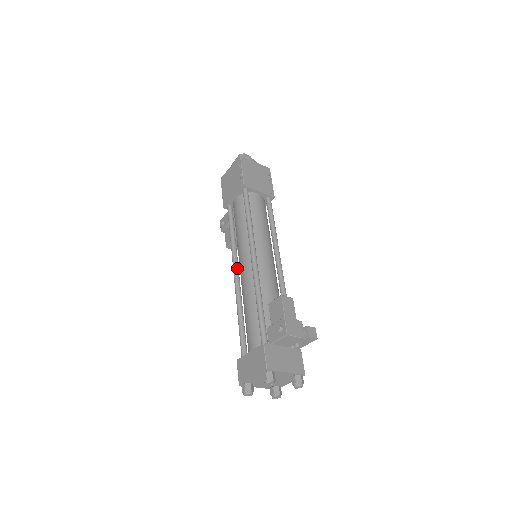
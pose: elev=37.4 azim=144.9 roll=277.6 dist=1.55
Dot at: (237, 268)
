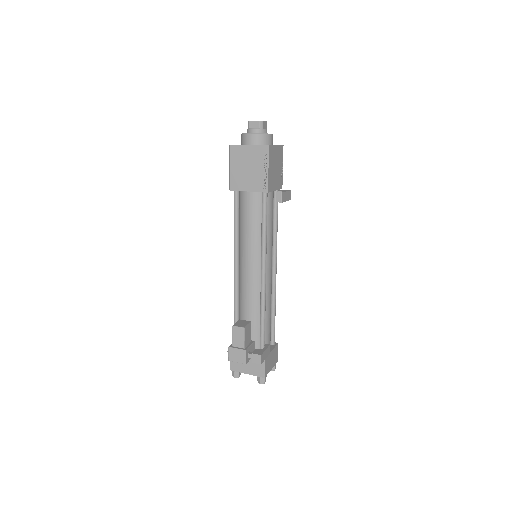
Dot at: occluded
